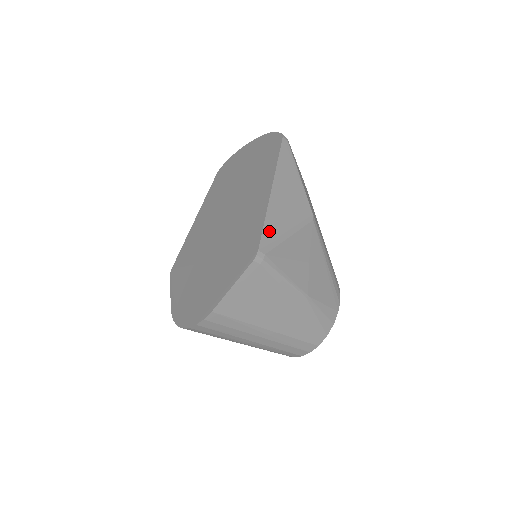
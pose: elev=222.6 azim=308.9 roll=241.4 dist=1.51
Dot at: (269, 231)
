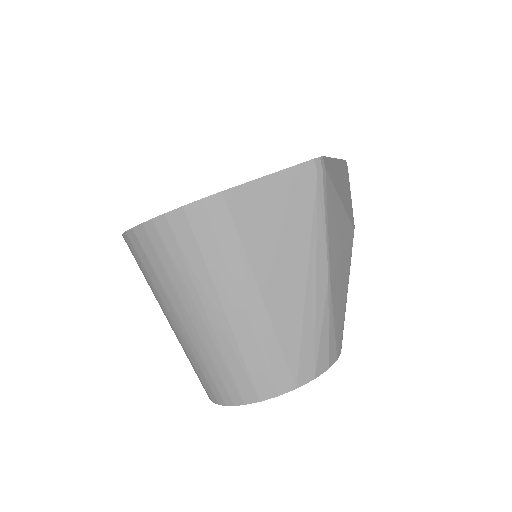
Dot at: (331, 167)
